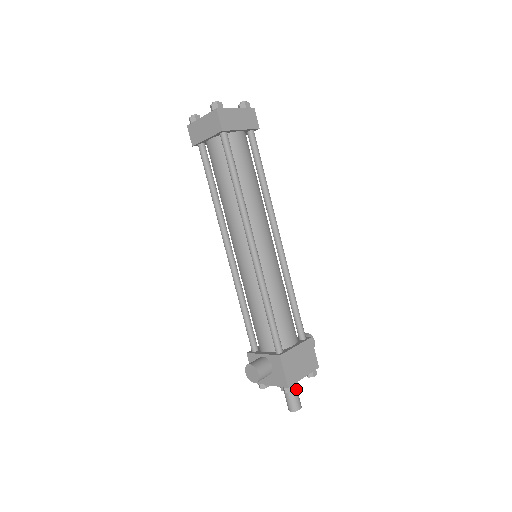
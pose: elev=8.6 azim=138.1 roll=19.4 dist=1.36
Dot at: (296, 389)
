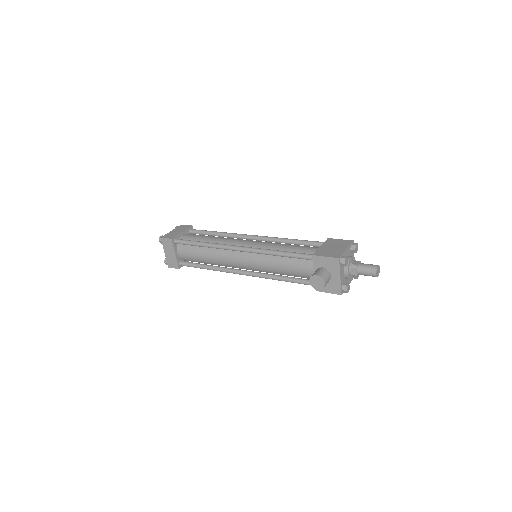
Dot at: (360, 263)
